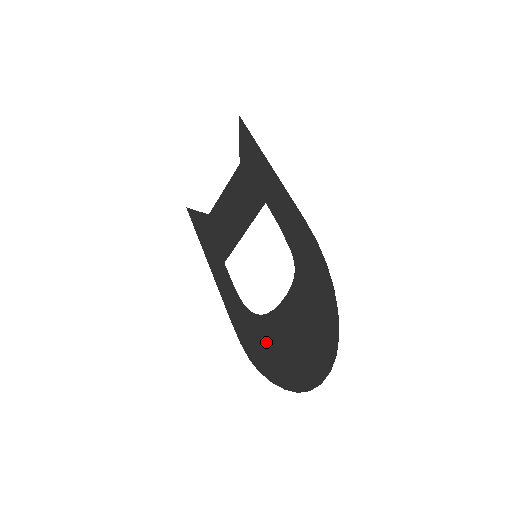
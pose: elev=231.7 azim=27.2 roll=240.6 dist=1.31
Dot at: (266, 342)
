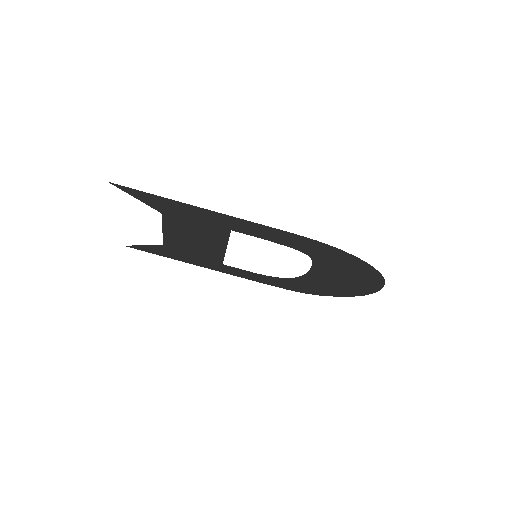
Dot at: (315, 286)
